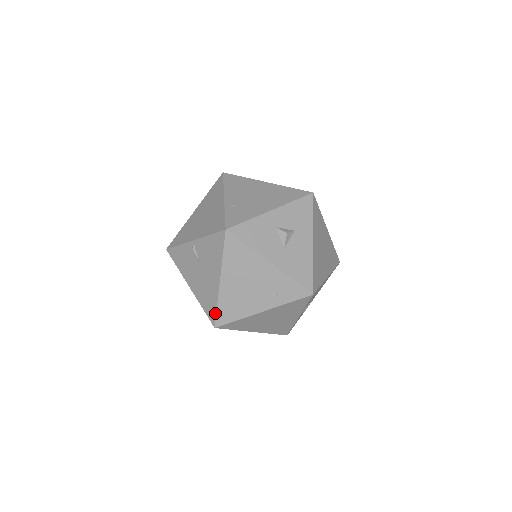
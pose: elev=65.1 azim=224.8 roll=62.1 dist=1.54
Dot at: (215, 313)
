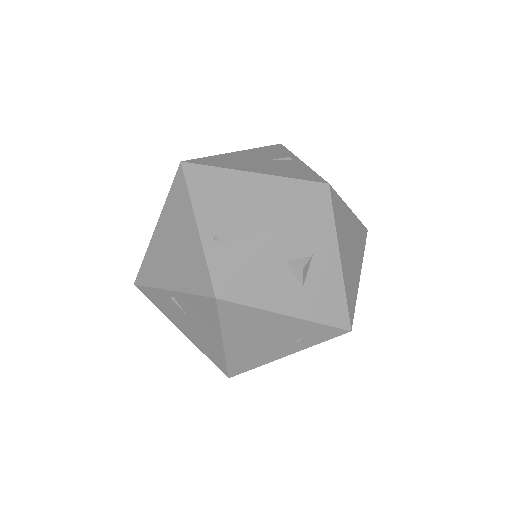
Dot at: (225, 367)
